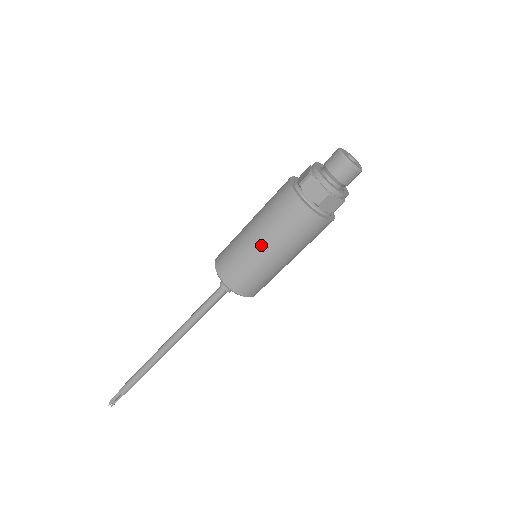
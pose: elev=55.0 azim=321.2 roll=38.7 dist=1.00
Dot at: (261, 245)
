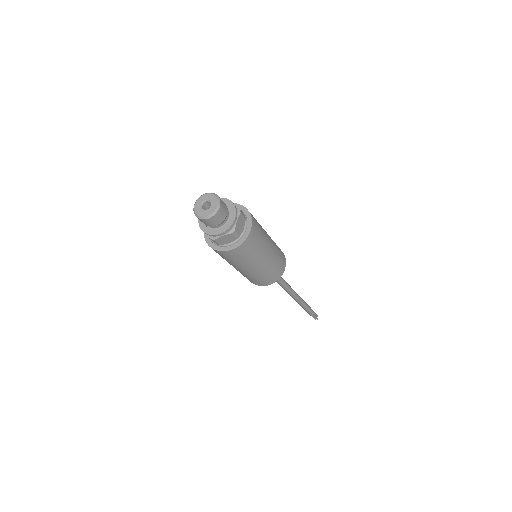
Dot at: occluded
